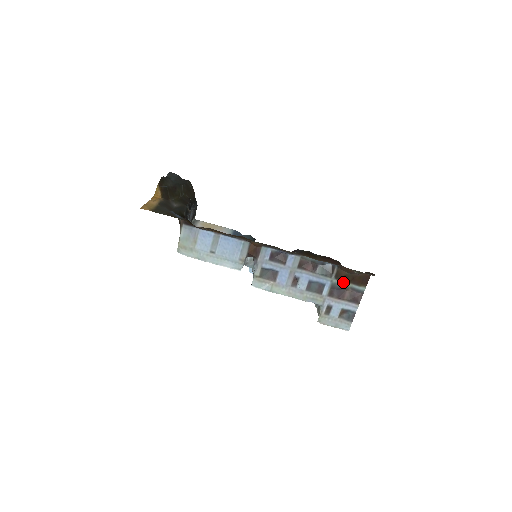
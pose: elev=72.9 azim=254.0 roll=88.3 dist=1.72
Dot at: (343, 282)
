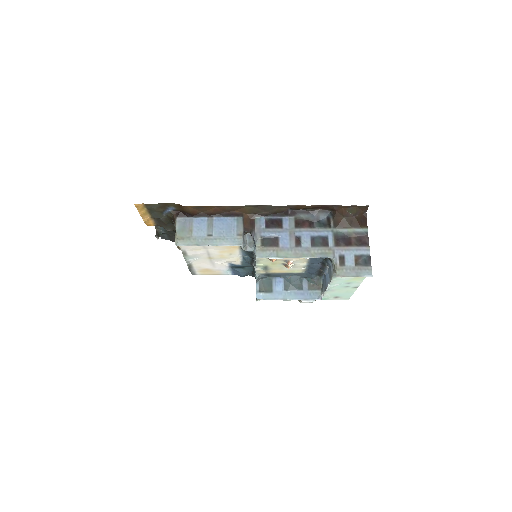
Dot at: (344, 229)
